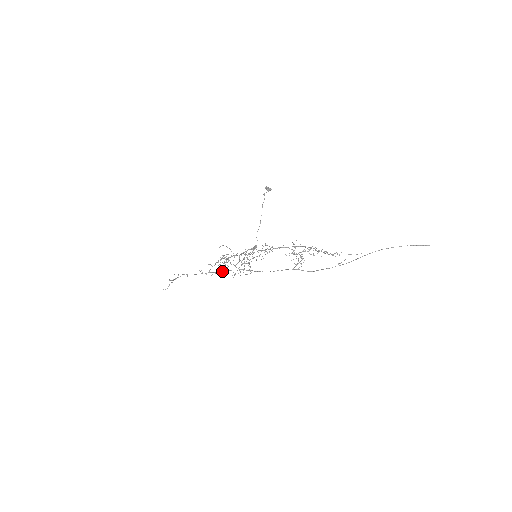
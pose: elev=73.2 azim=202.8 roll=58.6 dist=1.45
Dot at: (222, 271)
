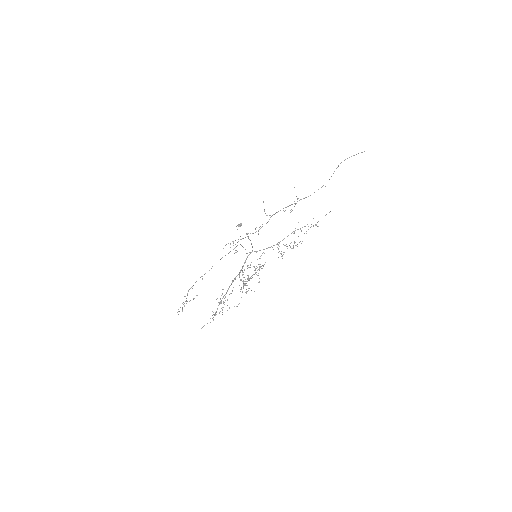
Dot at: occluded
